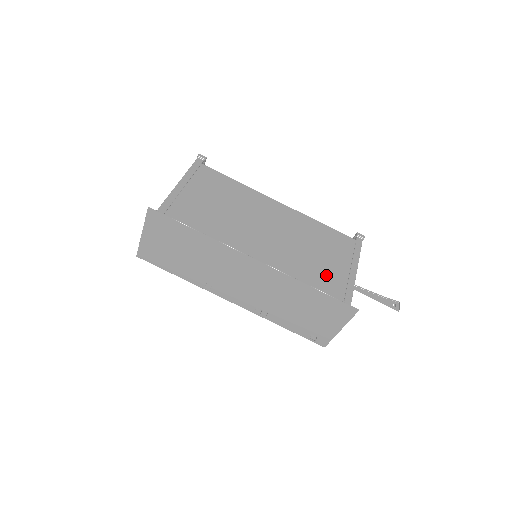
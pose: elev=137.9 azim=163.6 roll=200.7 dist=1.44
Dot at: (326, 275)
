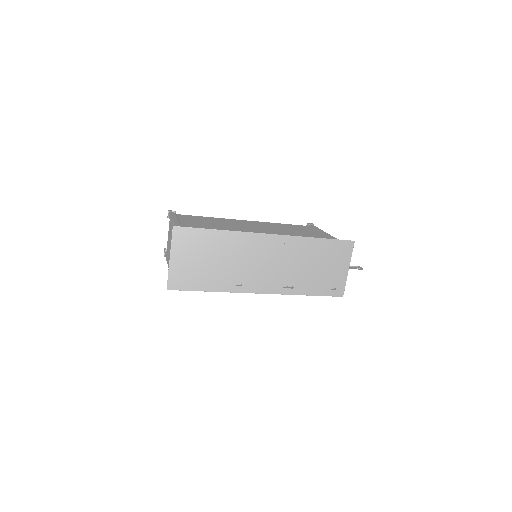
Dot at: occluded
